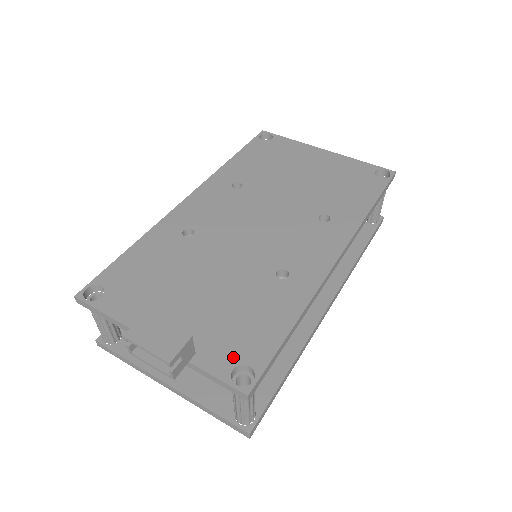
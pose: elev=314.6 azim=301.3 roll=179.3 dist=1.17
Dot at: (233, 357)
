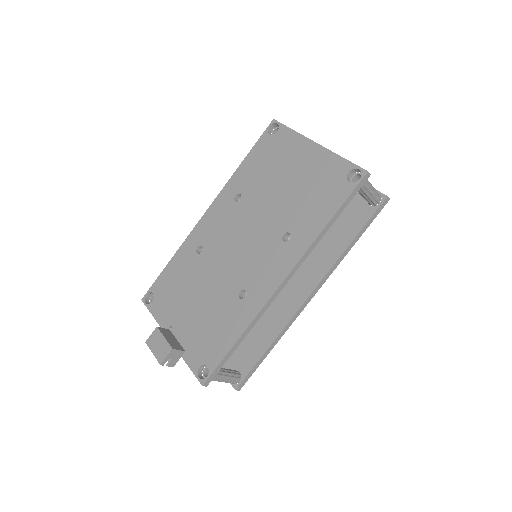
Dot at: (201, 358)
